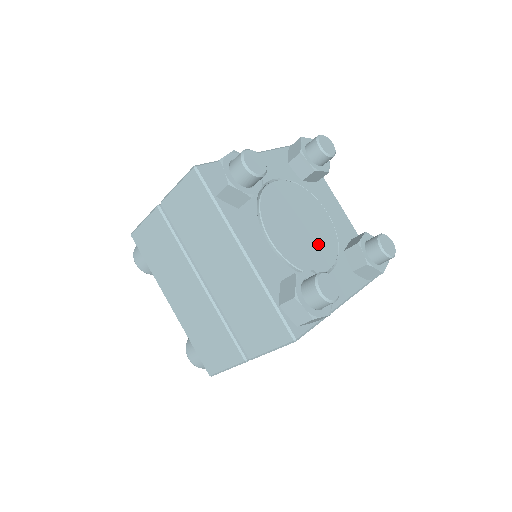
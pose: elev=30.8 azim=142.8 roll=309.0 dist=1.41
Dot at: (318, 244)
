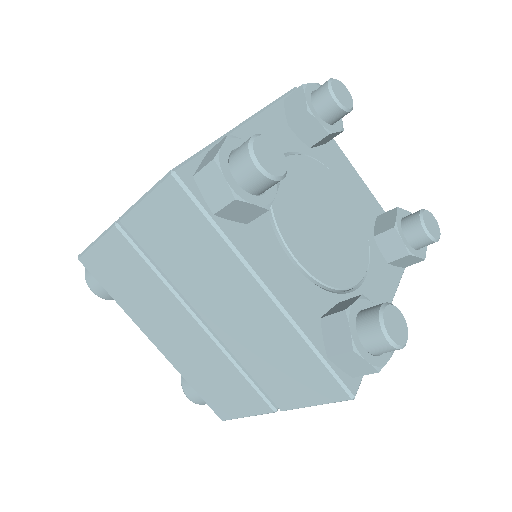
Dot at: (347, 240)
